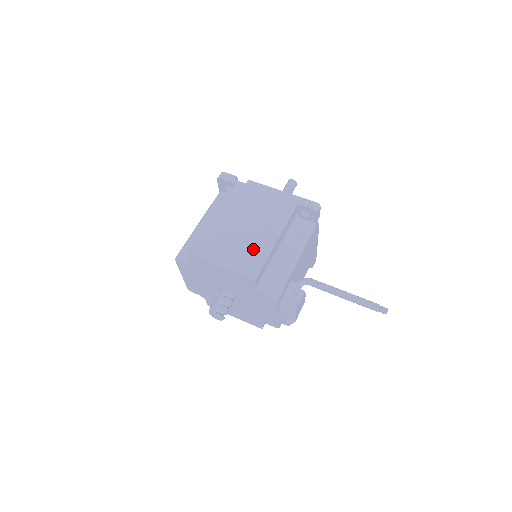
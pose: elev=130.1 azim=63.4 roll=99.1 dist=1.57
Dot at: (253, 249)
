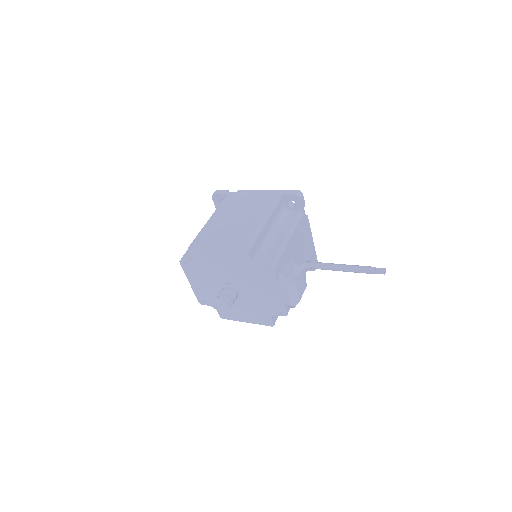
Dot at: (245, 231)
